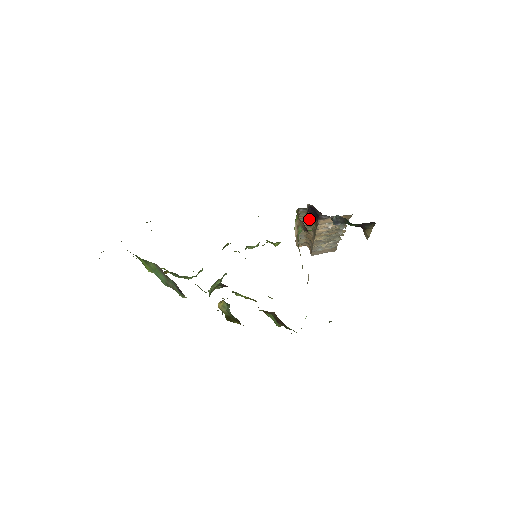
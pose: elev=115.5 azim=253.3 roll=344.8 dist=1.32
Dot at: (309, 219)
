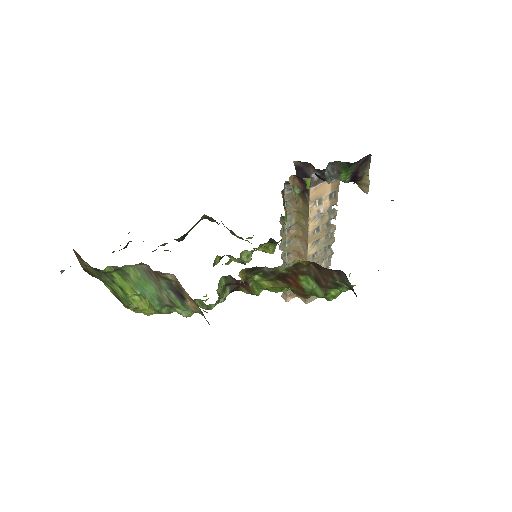
Dot at: (295, 215)
